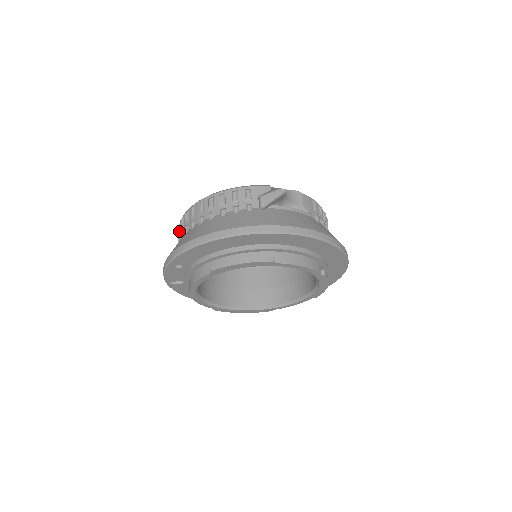
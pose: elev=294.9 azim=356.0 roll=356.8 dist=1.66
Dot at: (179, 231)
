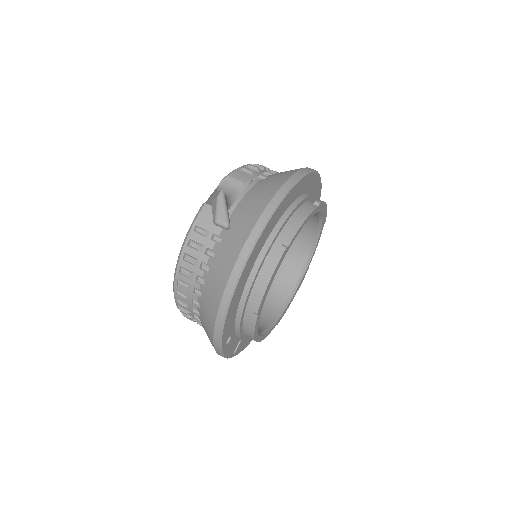
Dot at: (189, 318)
